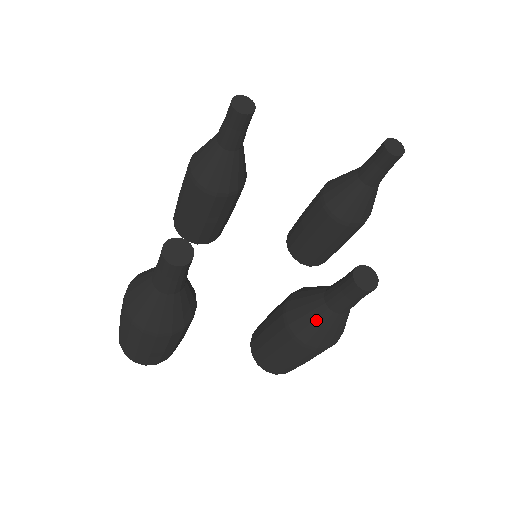
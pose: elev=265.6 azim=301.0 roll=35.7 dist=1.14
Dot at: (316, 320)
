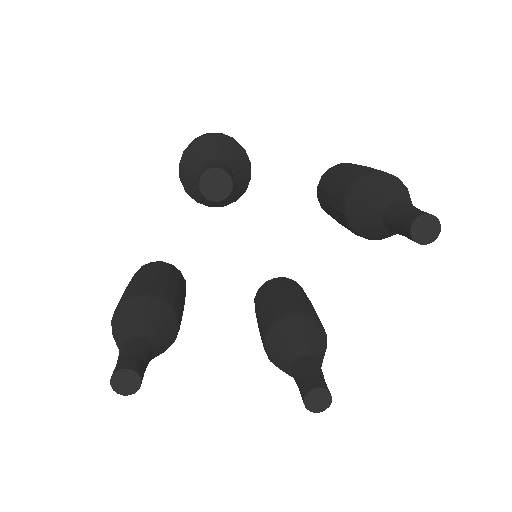
Dot at: (284, 371)
